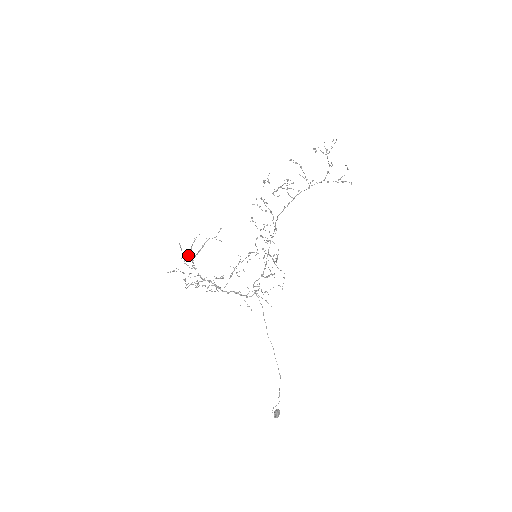
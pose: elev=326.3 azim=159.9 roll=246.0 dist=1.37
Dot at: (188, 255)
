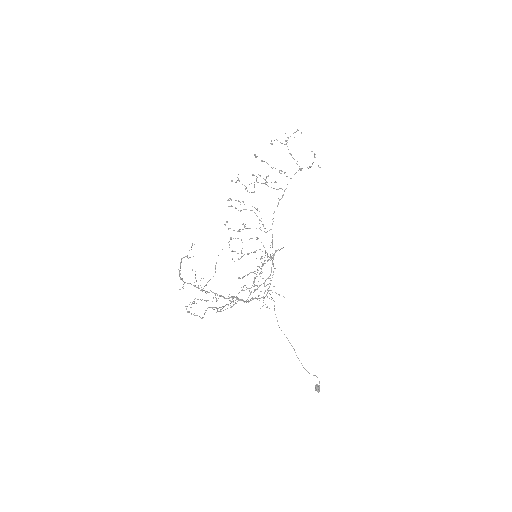
Dot at: occluded
